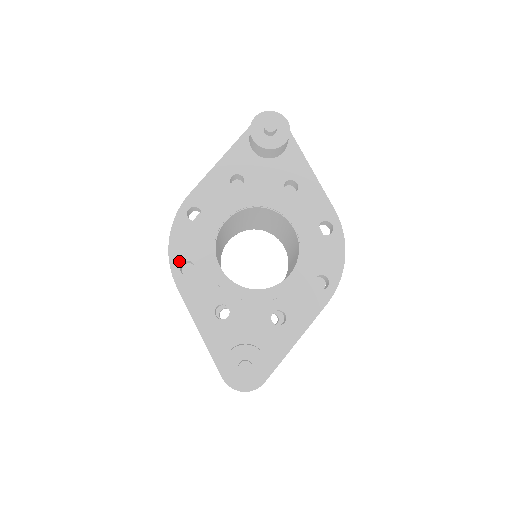
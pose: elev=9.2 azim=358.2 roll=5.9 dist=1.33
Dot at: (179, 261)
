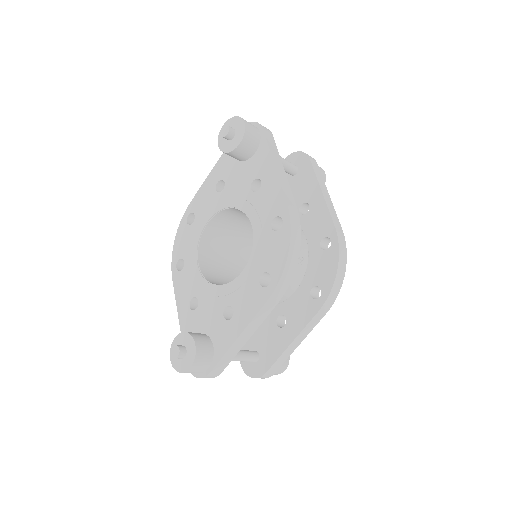
Dot at: (177, 259)
